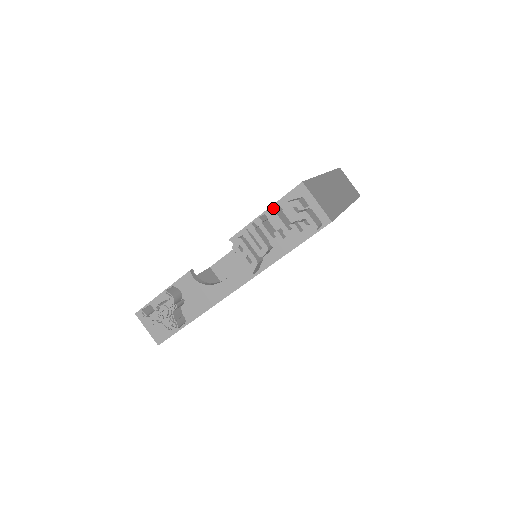
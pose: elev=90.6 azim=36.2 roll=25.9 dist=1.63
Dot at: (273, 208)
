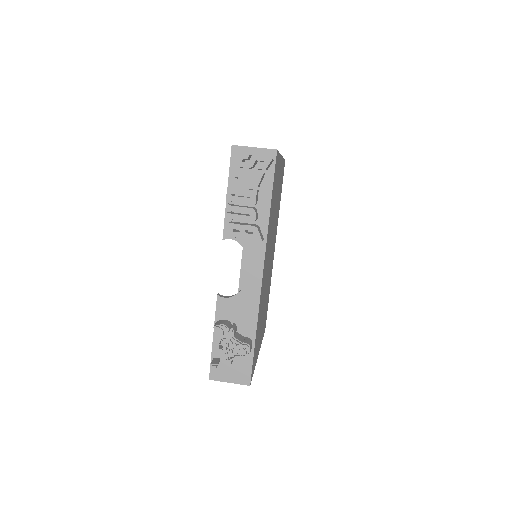
Dot at: (229, 177)
